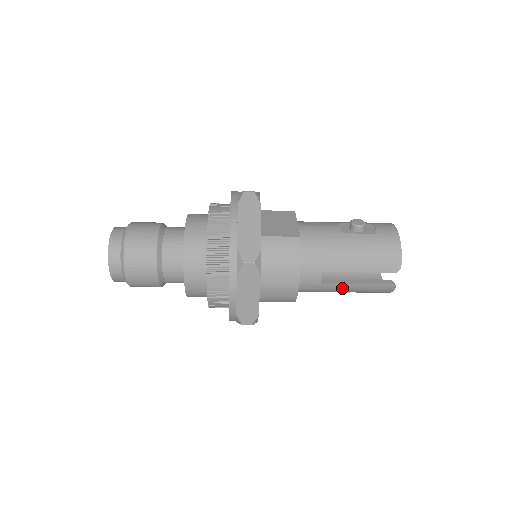
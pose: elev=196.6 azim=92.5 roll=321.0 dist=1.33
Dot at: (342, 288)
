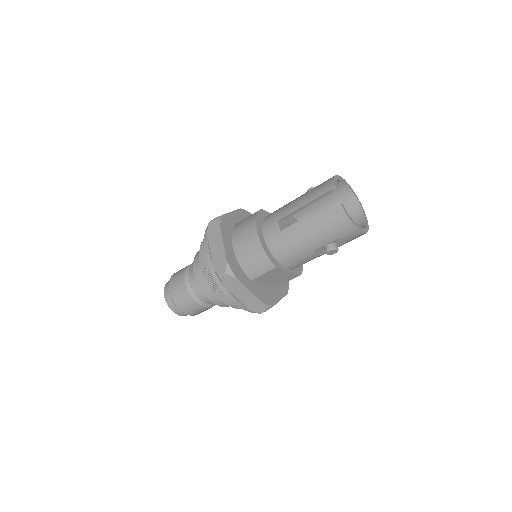
Dot at: (300, 229)
